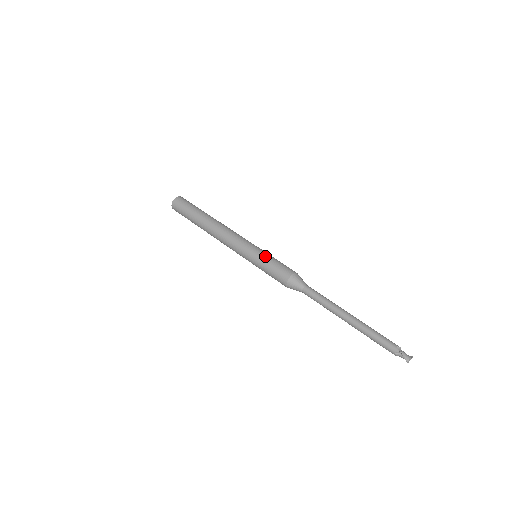
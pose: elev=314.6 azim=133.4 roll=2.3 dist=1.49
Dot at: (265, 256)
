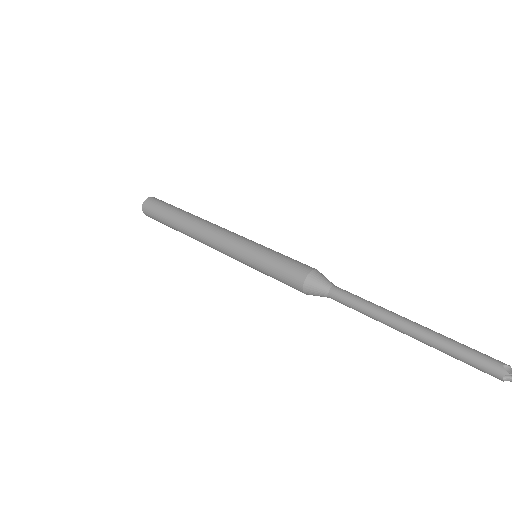
Dot at: (266, 253)
